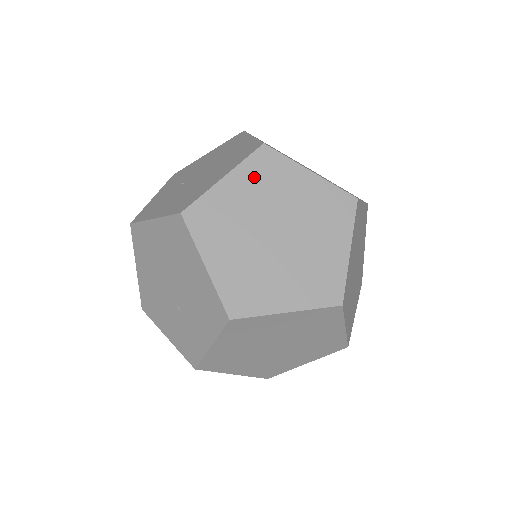
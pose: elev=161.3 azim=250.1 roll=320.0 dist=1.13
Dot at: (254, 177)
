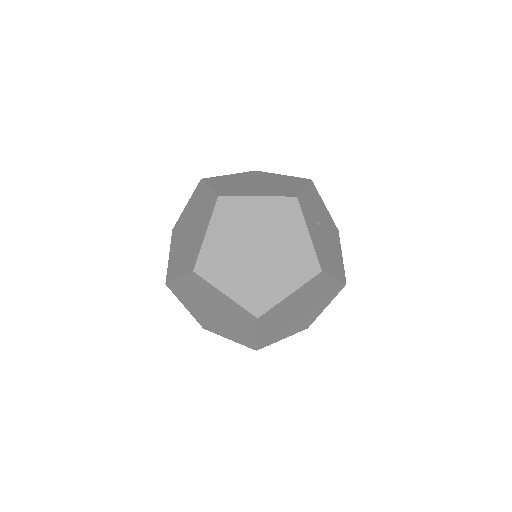
Dot at: (194, 285)
